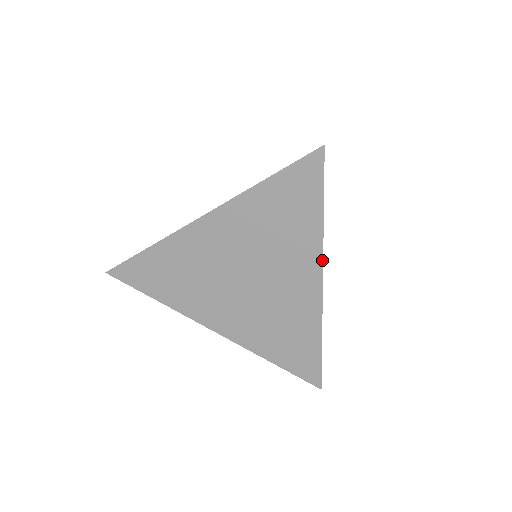
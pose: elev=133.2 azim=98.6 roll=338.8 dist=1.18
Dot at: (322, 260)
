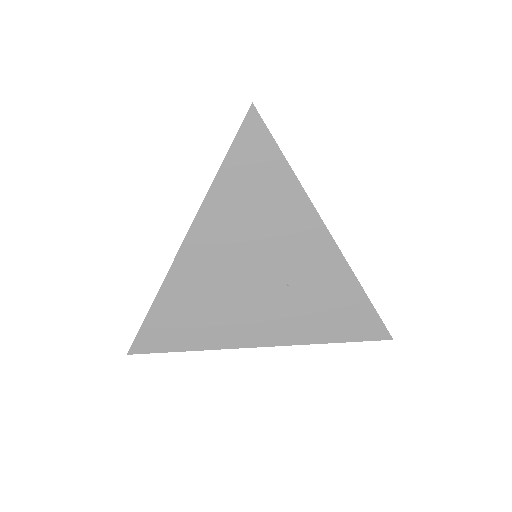
Dot at: (316, 211)
